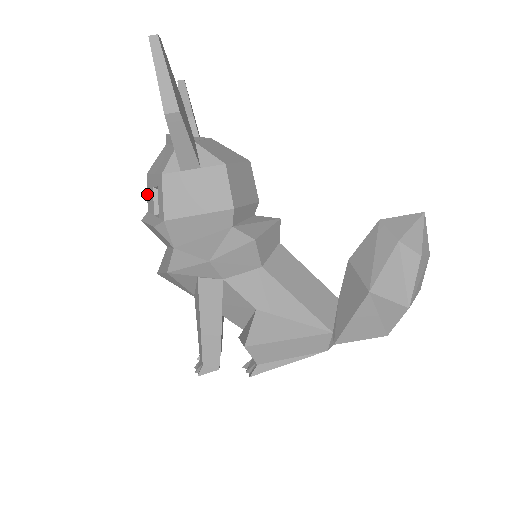
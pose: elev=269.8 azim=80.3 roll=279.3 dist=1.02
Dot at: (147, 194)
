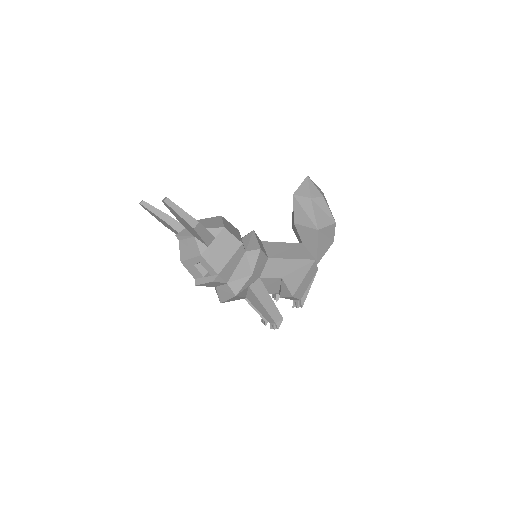
Dot at: (188, 271)
